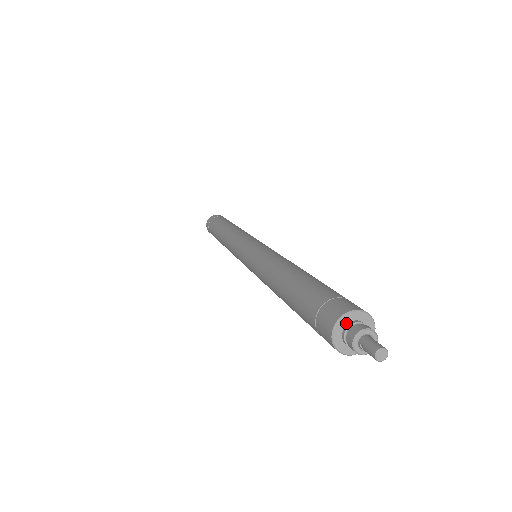
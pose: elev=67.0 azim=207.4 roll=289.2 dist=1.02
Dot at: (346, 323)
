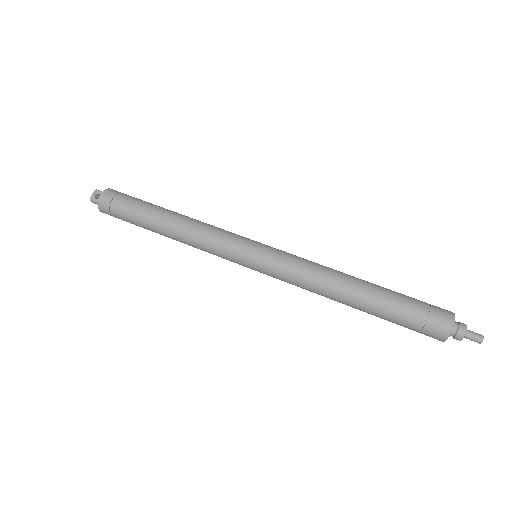
Dot at: (451, 328)
